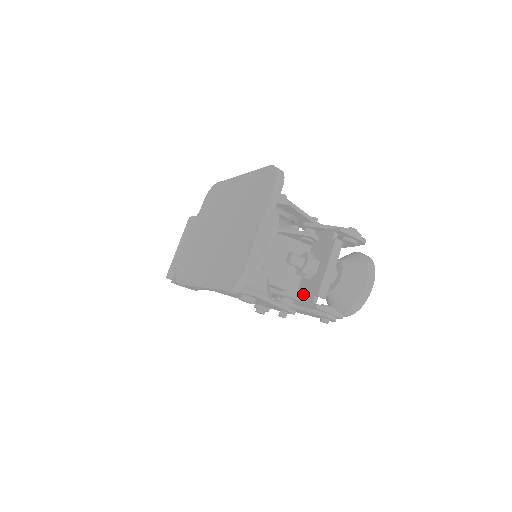
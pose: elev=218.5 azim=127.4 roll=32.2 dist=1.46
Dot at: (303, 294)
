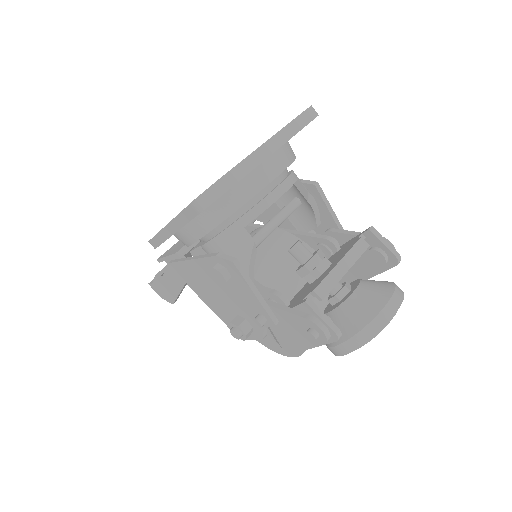
Dot at: (296, 299)
